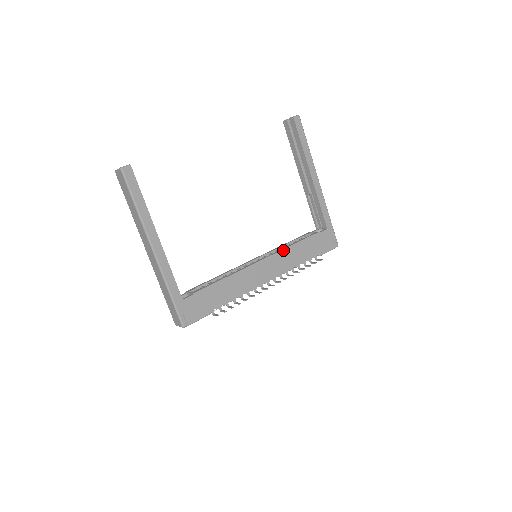
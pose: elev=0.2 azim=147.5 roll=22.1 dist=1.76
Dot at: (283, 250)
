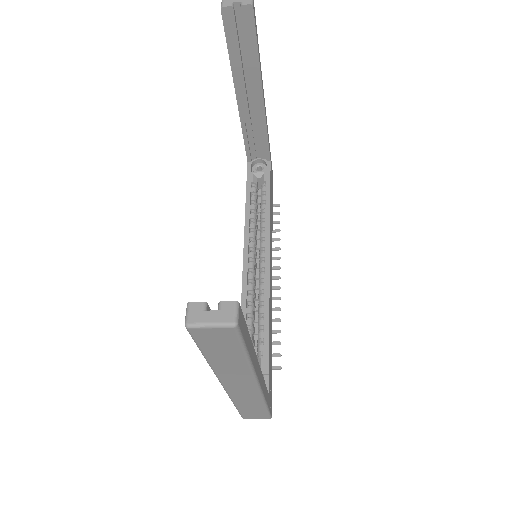
Dot at: (270, 226)
